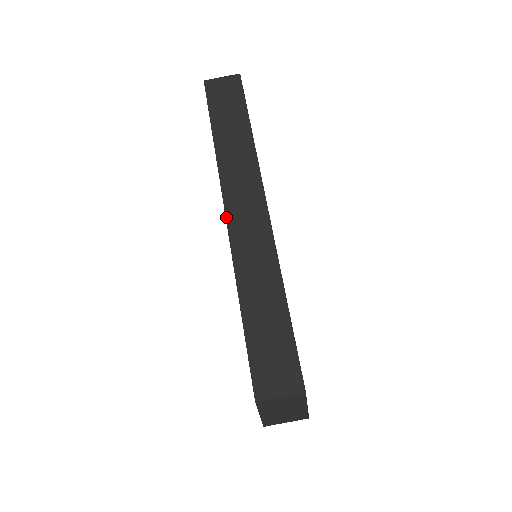
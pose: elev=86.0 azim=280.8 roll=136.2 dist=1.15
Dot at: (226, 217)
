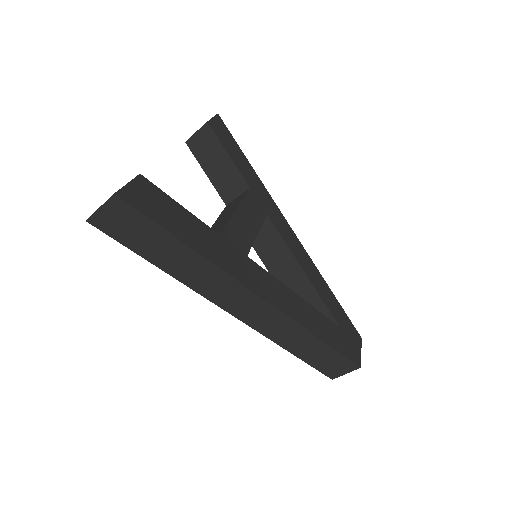
Dot at: (235, 317)
